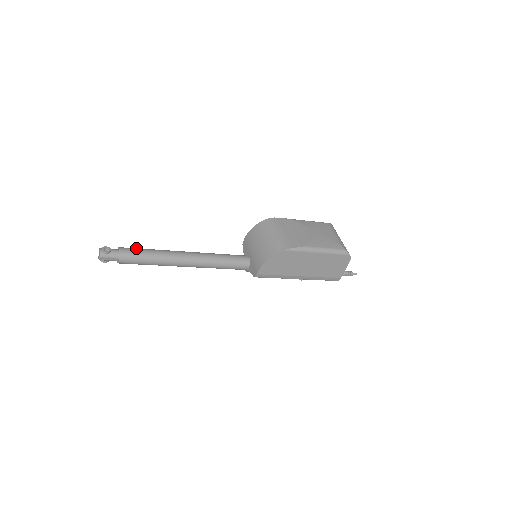
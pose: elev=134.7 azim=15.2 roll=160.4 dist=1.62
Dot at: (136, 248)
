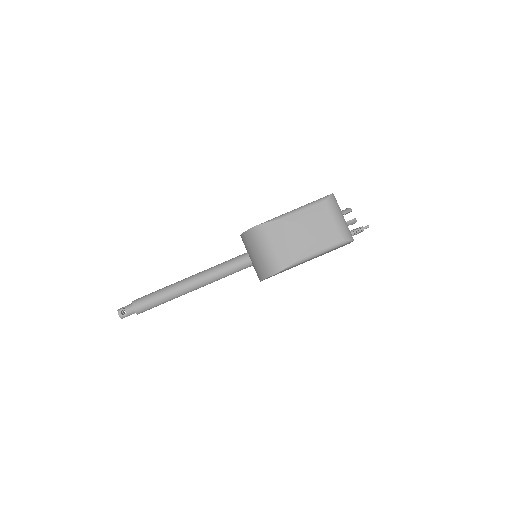
Dot at: (146, 298)
